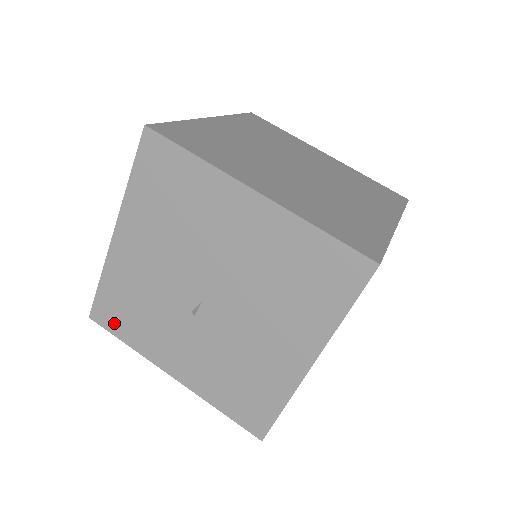
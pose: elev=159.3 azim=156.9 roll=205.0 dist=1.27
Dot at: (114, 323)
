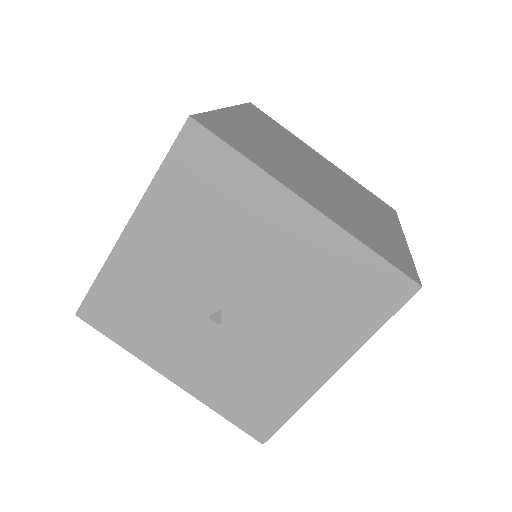
Dot at: (108, 323)
